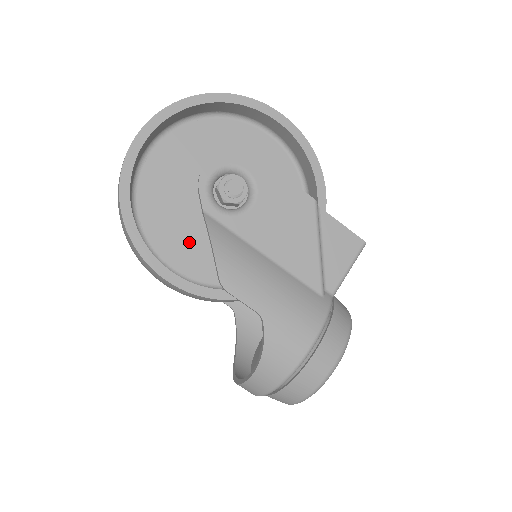
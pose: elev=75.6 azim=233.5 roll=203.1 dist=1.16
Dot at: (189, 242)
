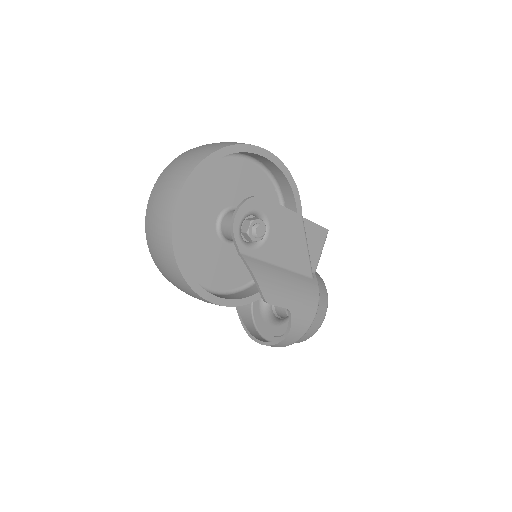
Dot at: (215, 265)
